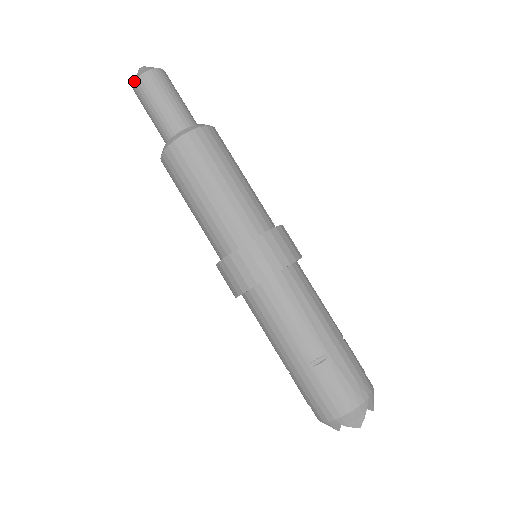
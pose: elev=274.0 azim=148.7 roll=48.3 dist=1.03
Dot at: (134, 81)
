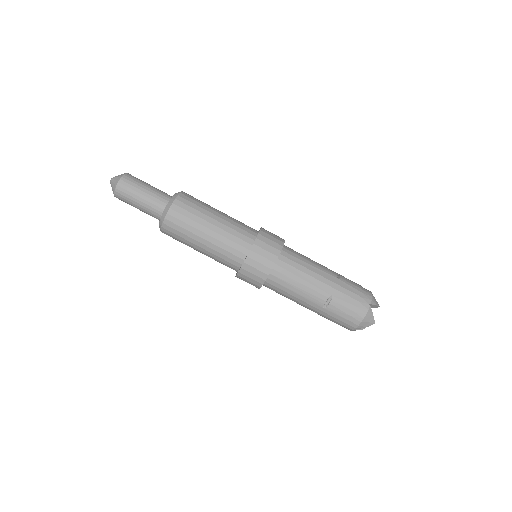
Dot at: occluded
